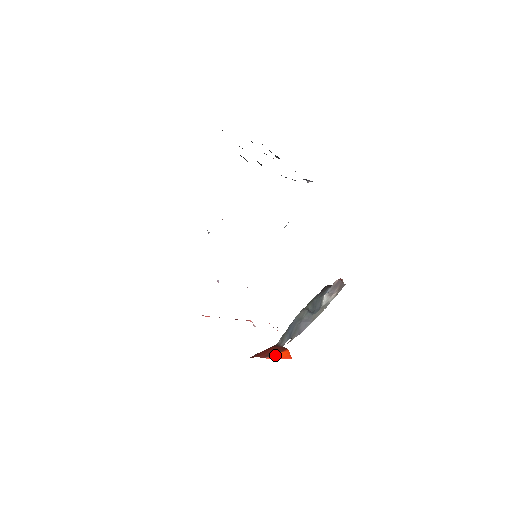
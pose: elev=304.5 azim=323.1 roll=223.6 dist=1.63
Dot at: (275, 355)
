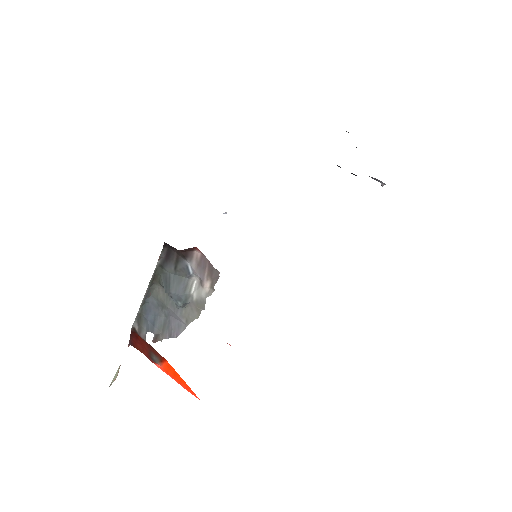
Dot at: (164, 366)
